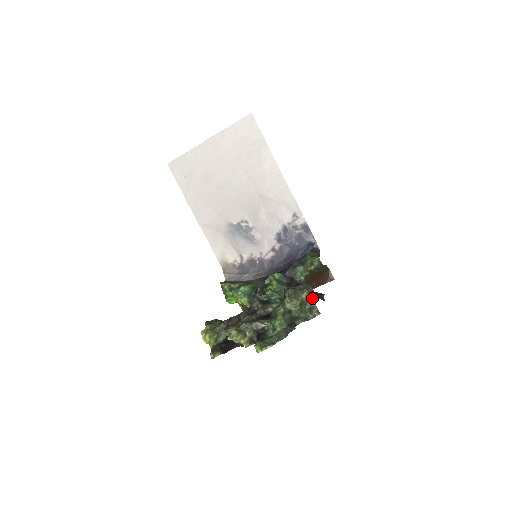
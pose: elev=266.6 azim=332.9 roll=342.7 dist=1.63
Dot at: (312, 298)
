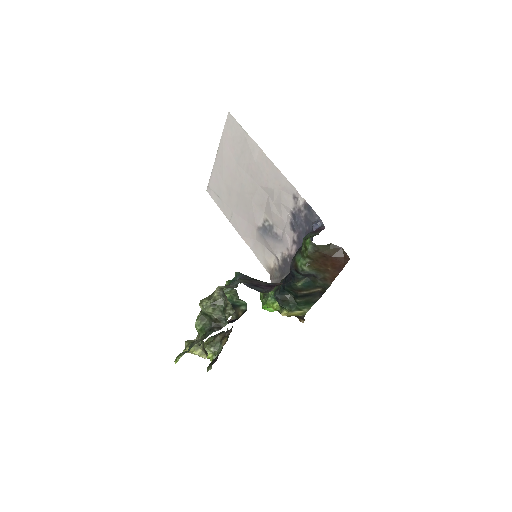
Dot at: occluded
